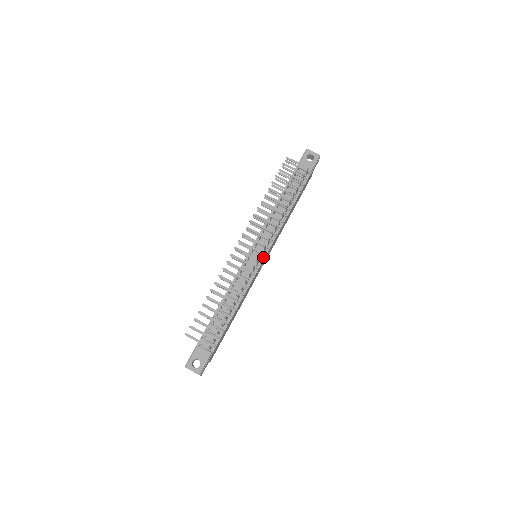
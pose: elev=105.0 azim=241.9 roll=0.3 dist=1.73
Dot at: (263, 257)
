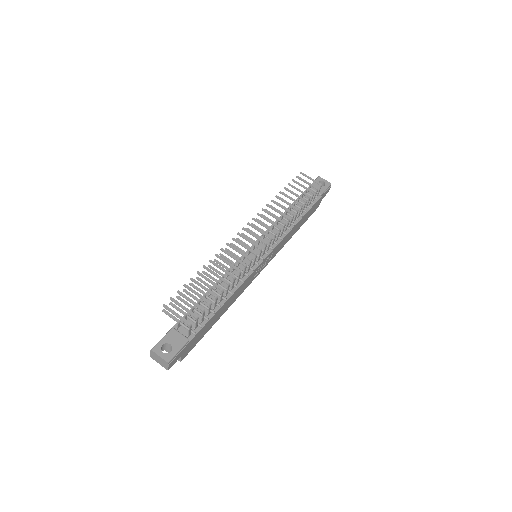
Dot at: (265, 256)
